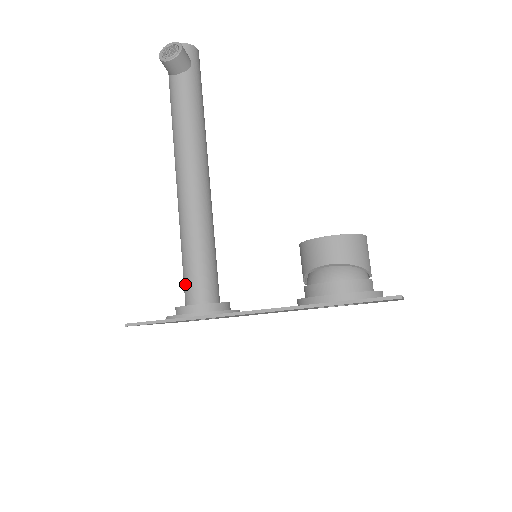
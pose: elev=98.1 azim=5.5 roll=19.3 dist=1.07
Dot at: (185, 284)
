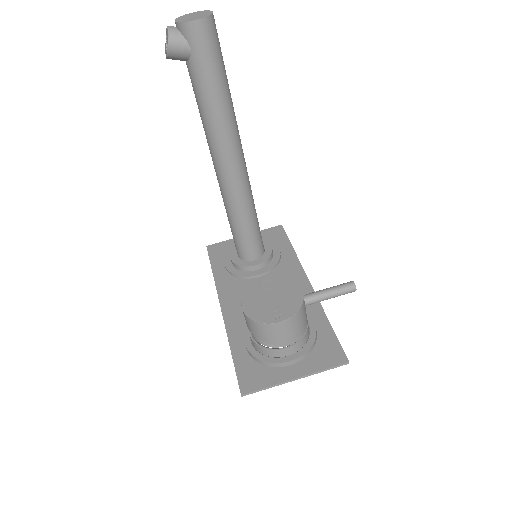
Dot at: occluded
